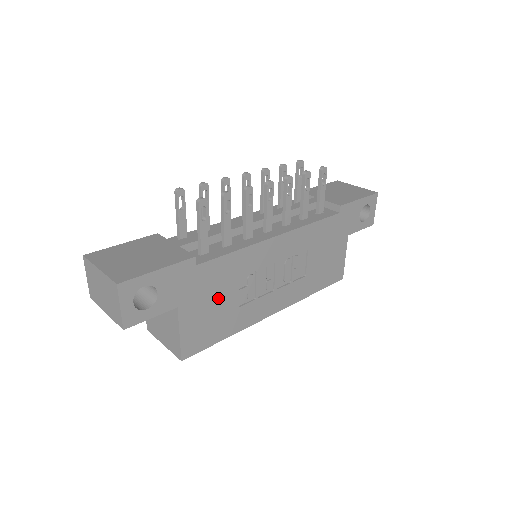
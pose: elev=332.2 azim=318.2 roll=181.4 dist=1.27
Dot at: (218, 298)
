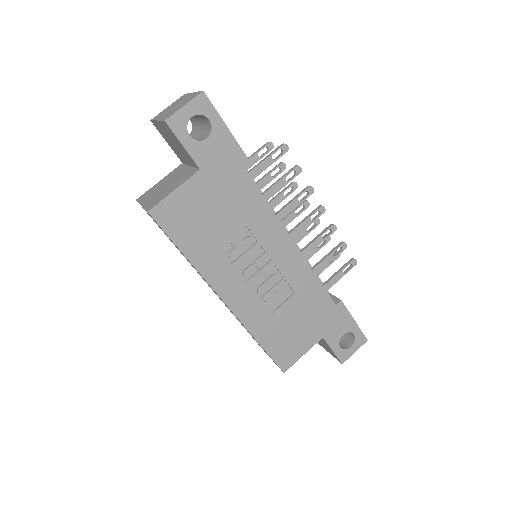
Dot at: (221, 213)
